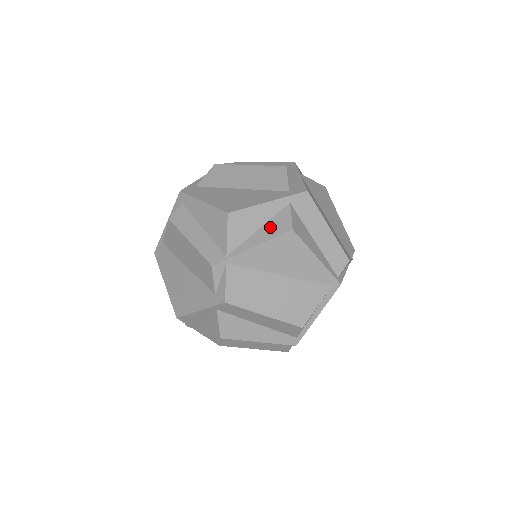
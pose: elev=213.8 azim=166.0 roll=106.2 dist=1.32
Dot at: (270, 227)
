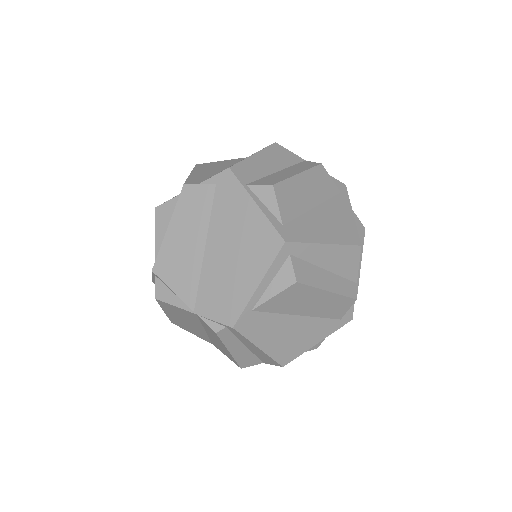
Dot at: occluded
